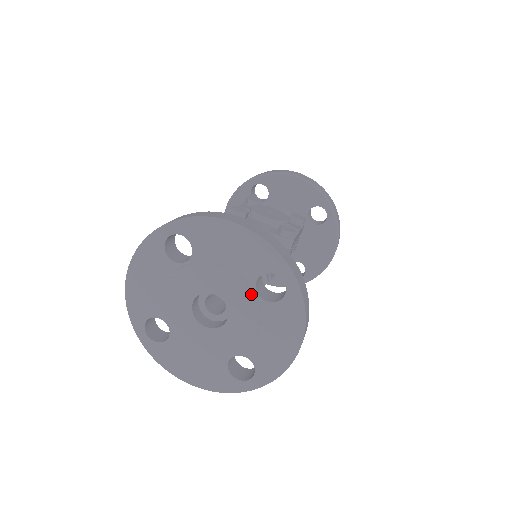
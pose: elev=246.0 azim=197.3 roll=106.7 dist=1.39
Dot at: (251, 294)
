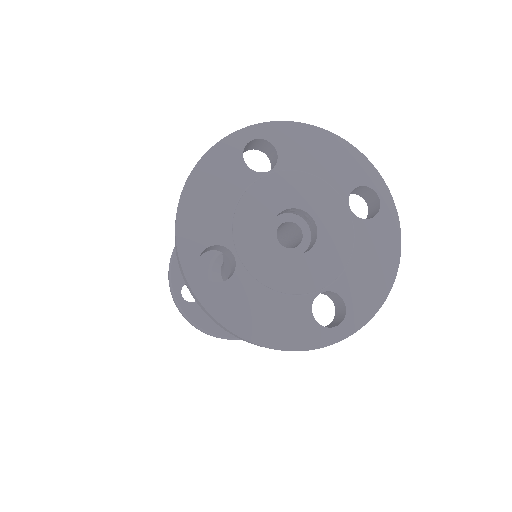
Dot at: (344, 209)
